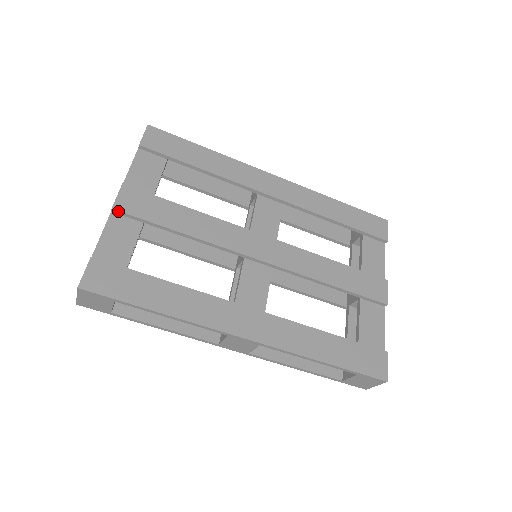
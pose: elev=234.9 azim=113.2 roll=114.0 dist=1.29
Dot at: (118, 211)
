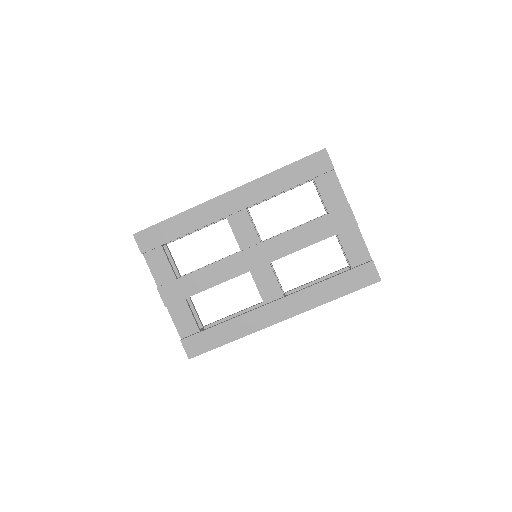
Dot at: (169, 305)
